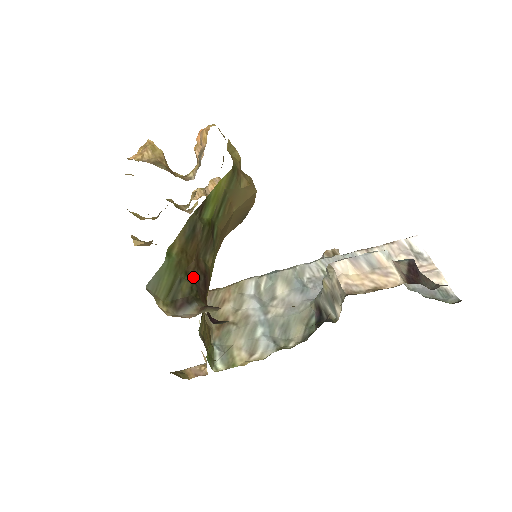
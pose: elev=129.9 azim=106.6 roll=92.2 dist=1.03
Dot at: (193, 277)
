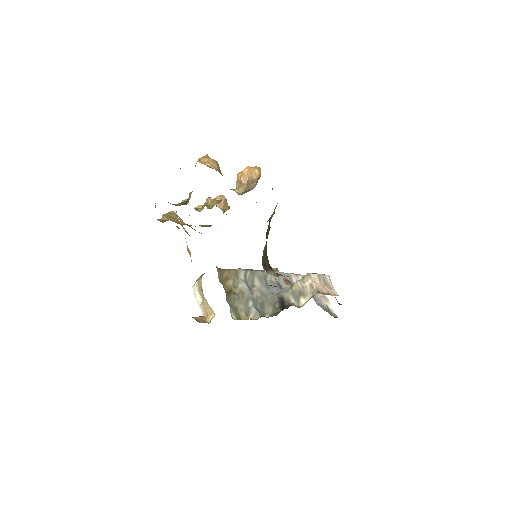
Dot at: occluded
